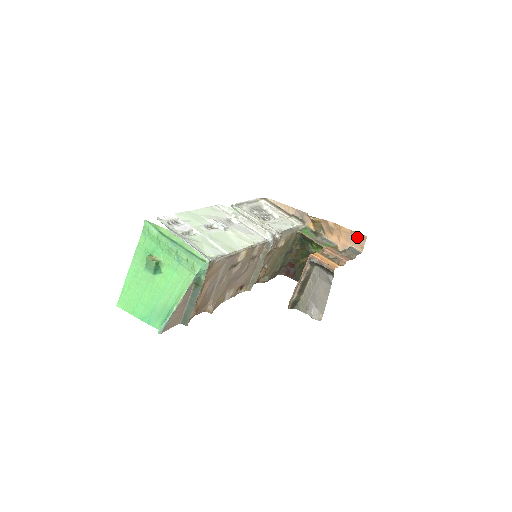
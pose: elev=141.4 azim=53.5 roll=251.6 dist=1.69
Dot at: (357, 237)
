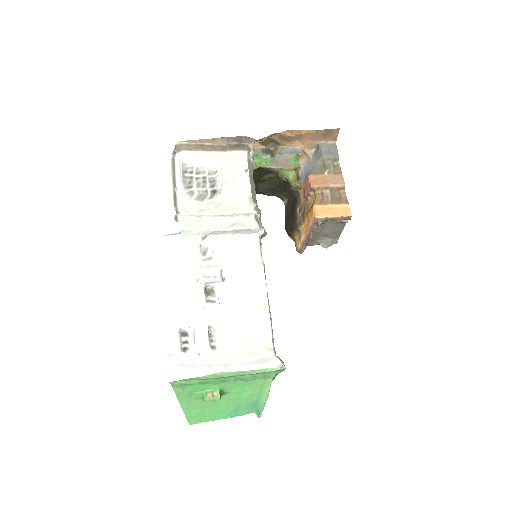
Dot at: (326, 133)
